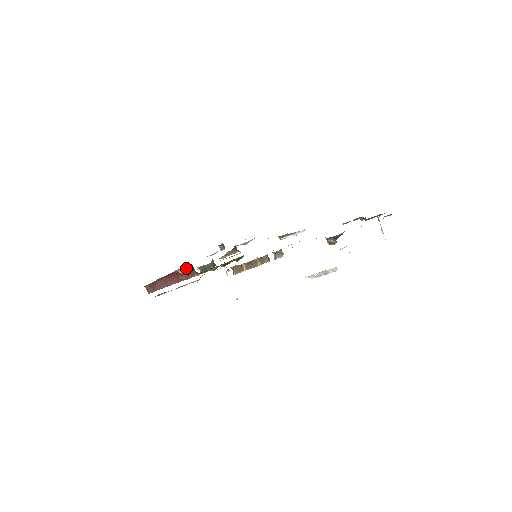
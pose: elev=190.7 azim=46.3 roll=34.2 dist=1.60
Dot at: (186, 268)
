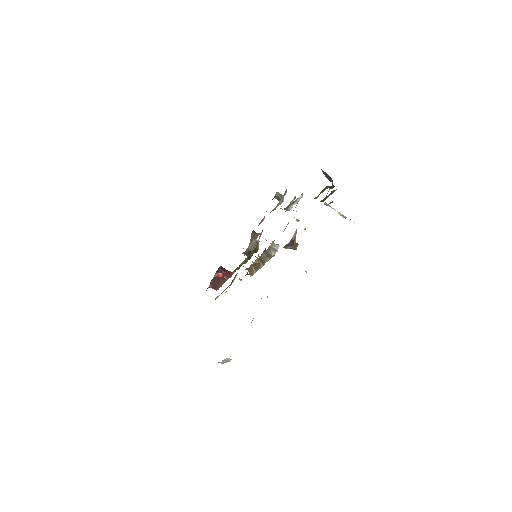
Dot at: (222, 270)
